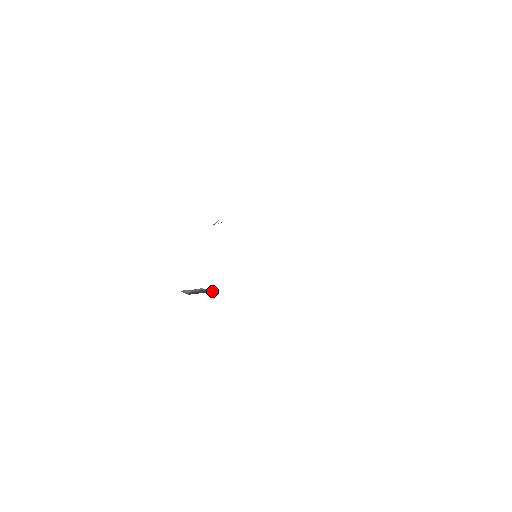
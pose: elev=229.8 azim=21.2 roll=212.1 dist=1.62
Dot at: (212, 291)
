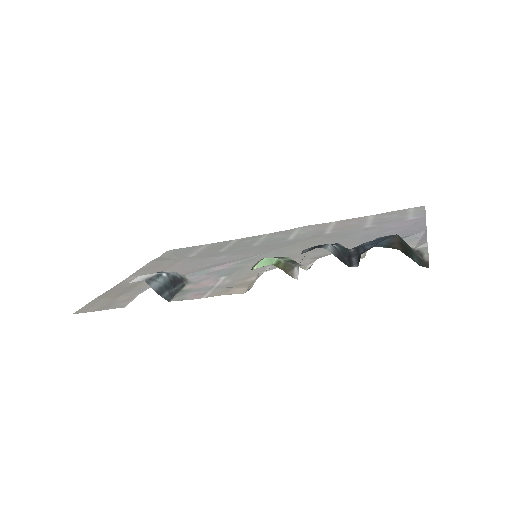
Dot at: (177, 277)
